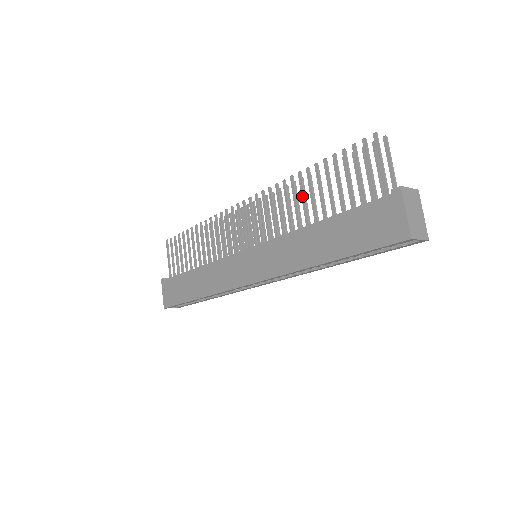
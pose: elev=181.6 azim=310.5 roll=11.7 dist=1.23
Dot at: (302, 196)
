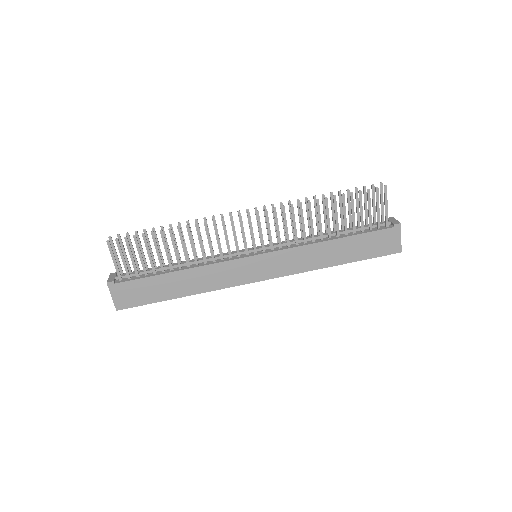
Dot at: (319, 218)
